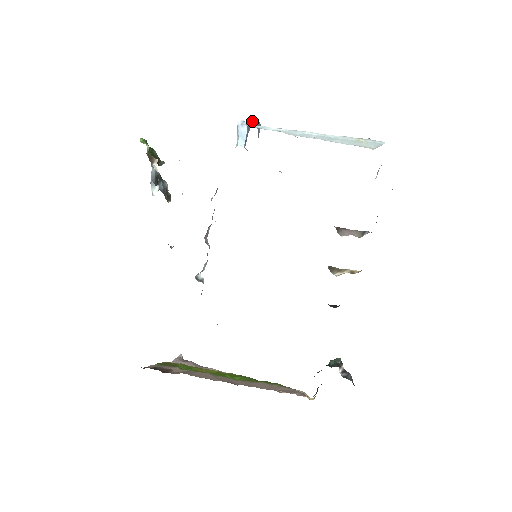
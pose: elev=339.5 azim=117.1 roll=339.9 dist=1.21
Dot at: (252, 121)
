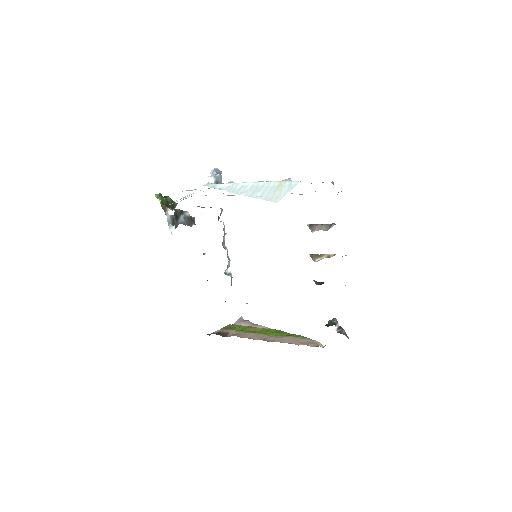
Dot at: (211, 179)
